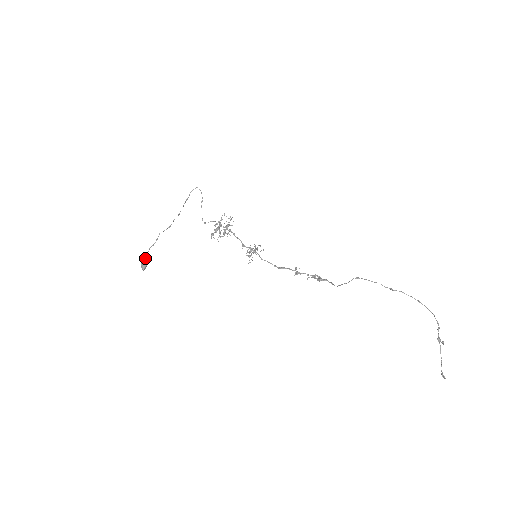
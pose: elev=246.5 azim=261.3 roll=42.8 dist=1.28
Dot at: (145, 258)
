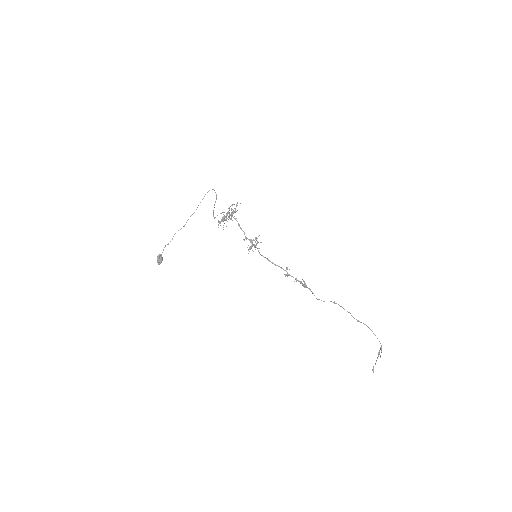
Dot at: (161, 254)
